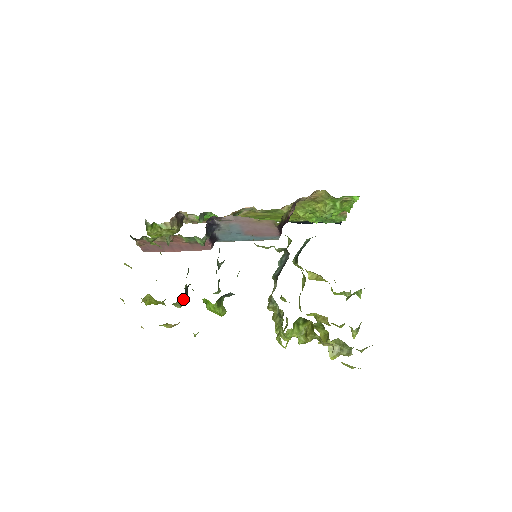
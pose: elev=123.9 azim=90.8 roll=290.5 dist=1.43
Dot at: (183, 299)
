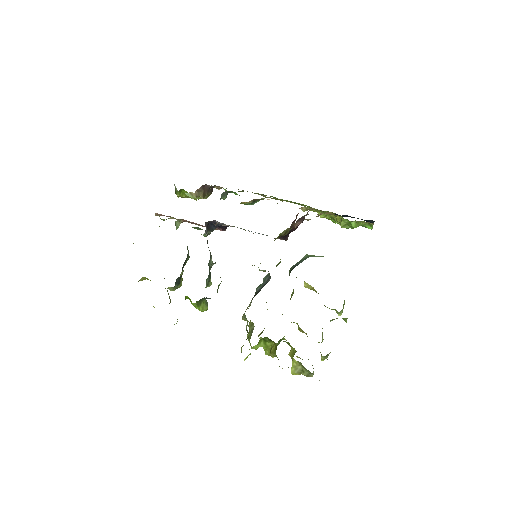
Dot at: (175, 286)
